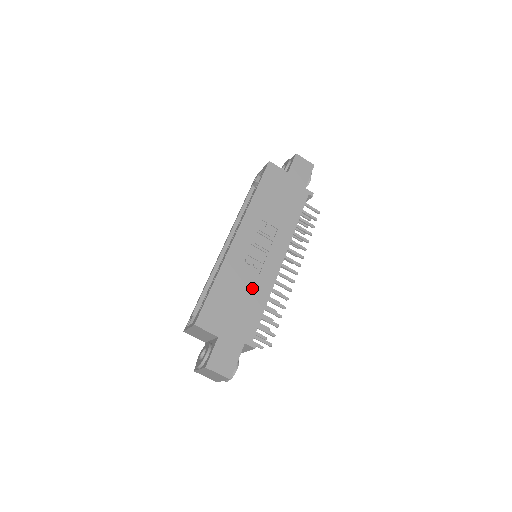
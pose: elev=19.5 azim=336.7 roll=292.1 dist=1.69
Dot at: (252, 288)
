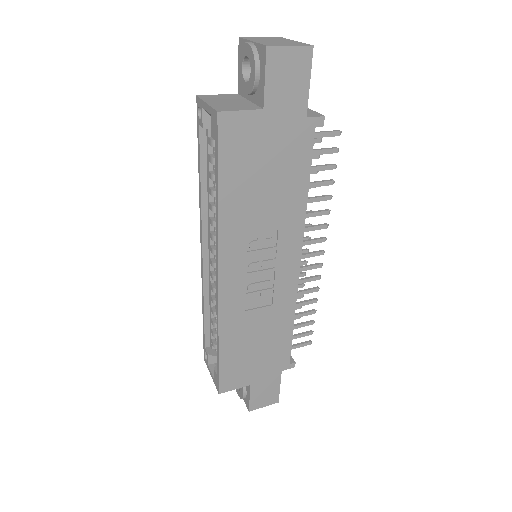
Dot at: (269, 321)
